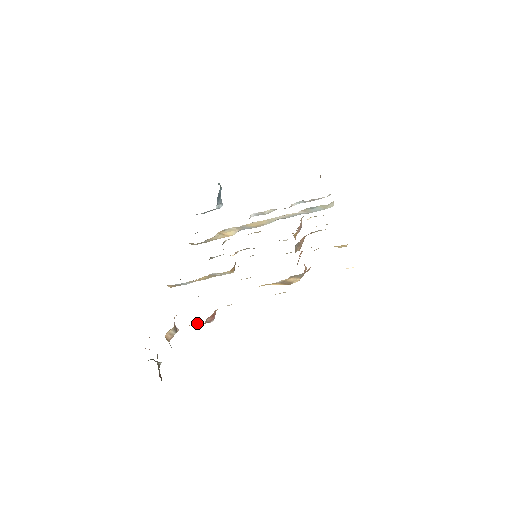
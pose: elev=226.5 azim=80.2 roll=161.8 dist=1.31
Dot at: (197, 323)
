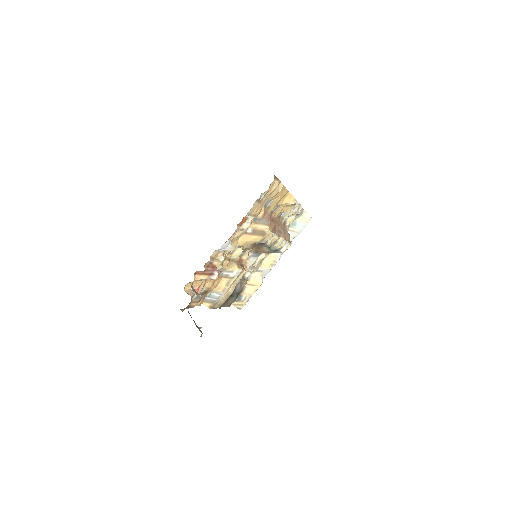
Dot at: (201, 272)
